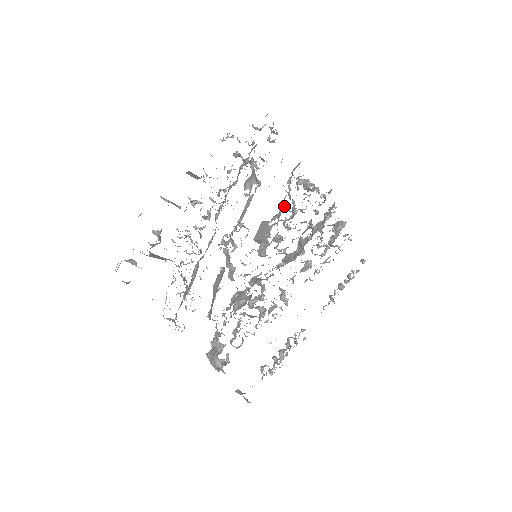
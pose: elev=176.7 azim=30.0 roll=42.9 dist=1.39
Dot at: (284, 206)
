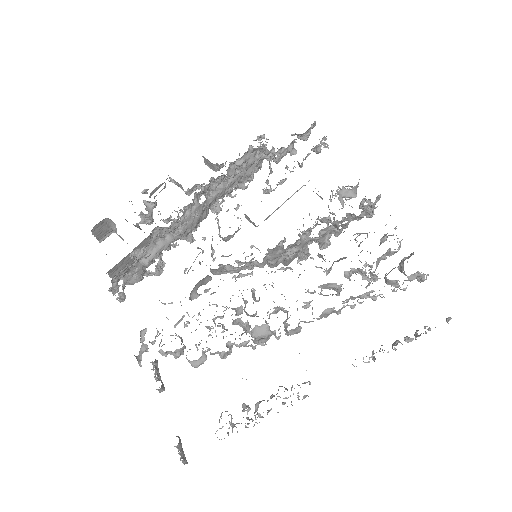
Dot at: (318, 217)
